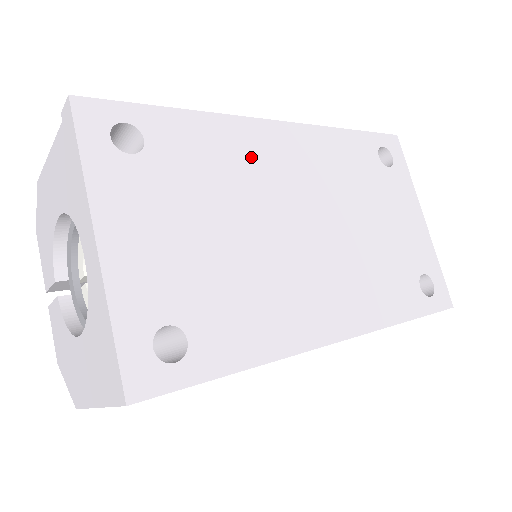
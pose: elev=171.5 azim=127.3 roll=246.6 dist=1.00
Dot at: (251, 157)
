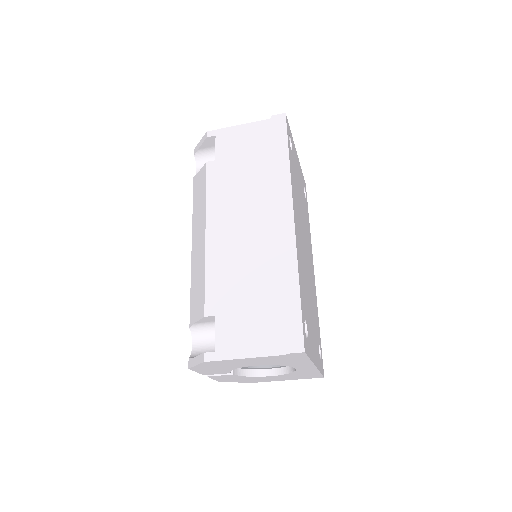
Dot at: (301, 256)
